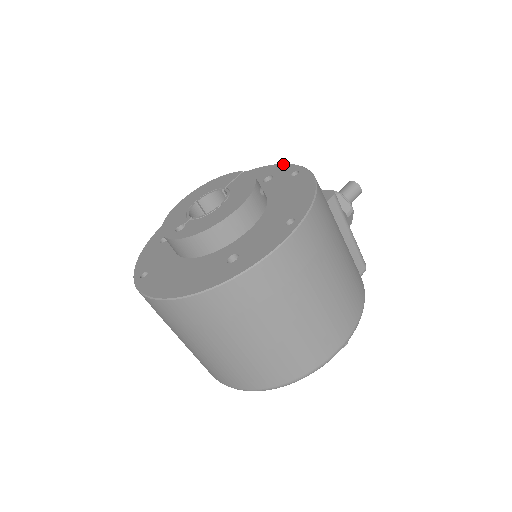
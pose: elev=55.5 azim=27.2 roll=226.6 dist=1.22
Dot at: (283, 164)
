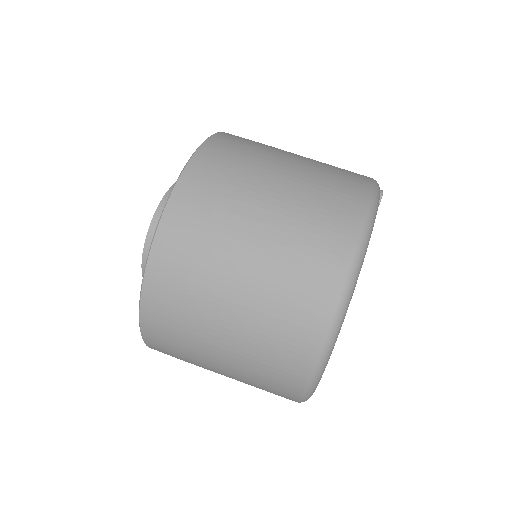
Dot at: occluded
